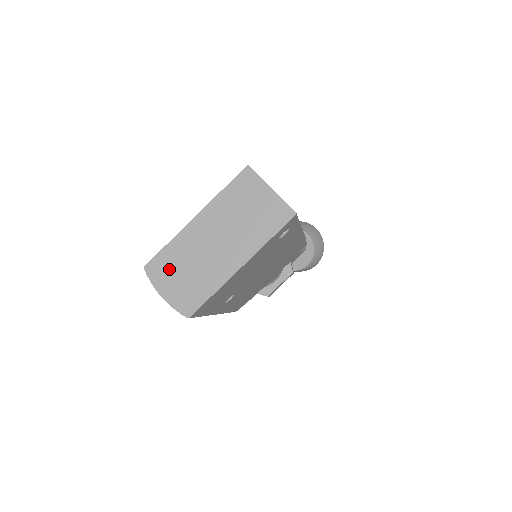
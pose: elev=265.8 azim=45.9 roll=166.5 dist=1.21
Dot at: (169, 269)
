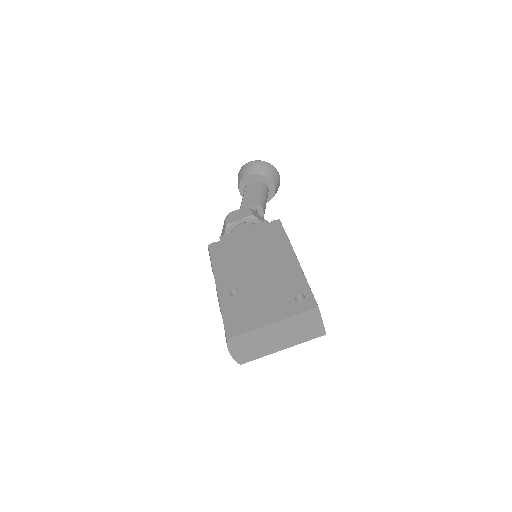
Dot at: (242, 343)
